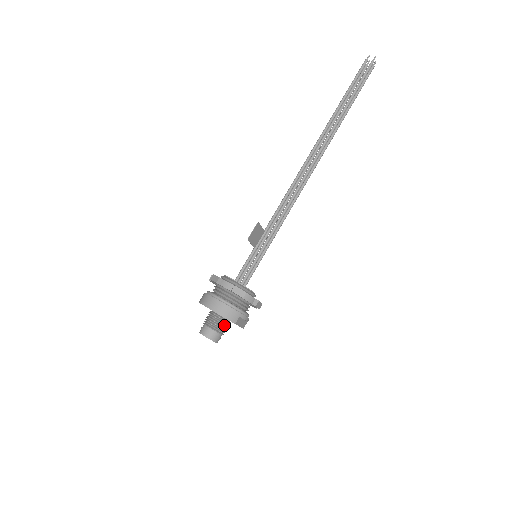
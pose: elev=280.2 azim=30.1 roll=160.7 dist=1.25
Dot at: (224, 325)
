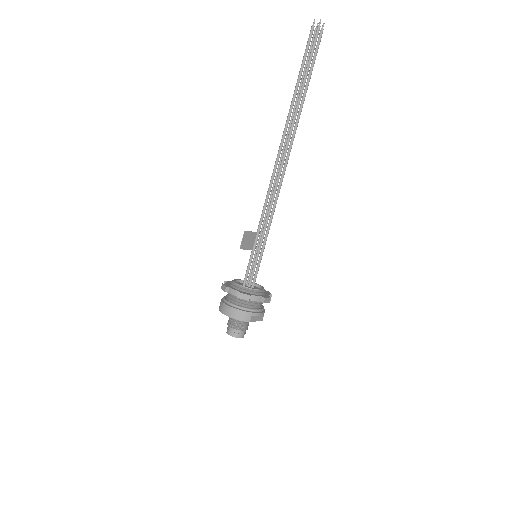
Dot at: (244, 323)
